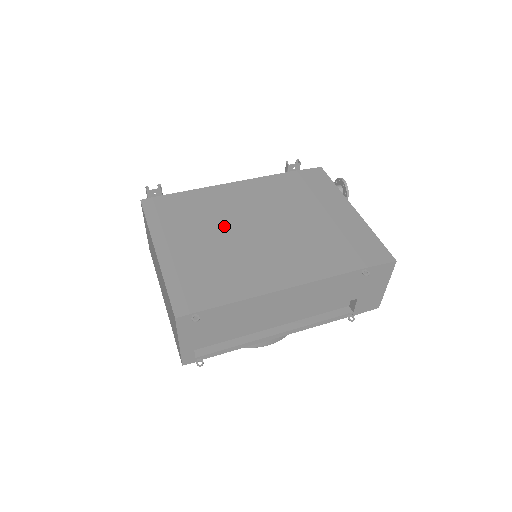
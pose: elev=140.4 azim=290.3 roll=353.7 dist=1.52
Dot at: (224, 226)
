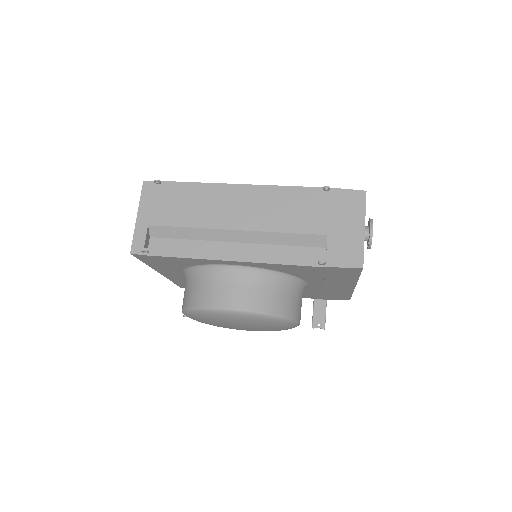
Dot at: occluded
